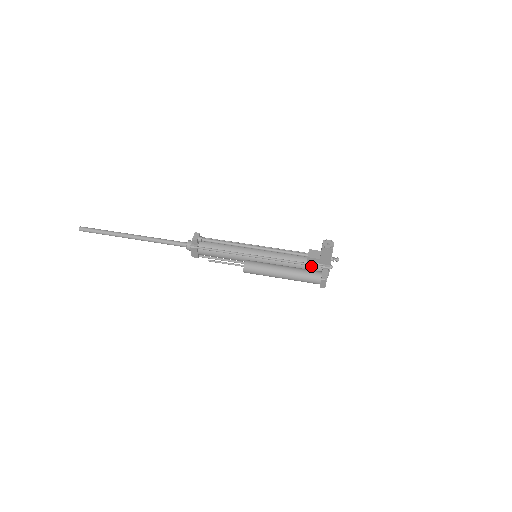
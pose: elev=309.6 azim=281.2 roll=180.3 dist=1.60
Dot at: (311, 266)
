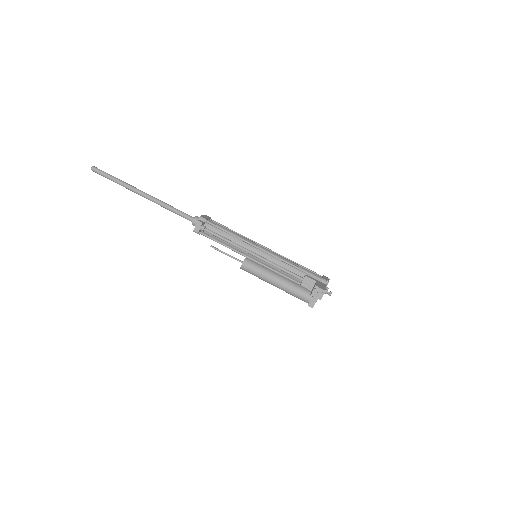
Dot at: occluded
